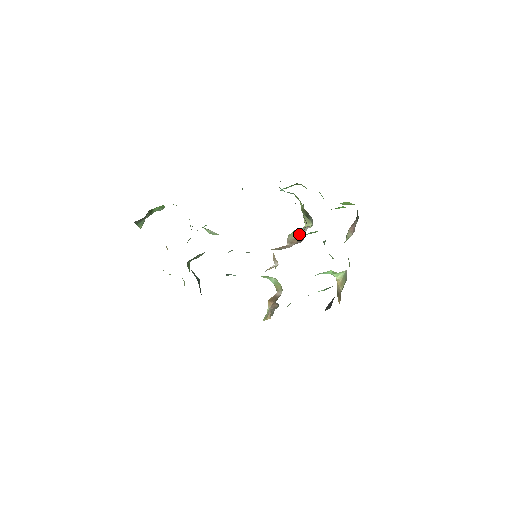
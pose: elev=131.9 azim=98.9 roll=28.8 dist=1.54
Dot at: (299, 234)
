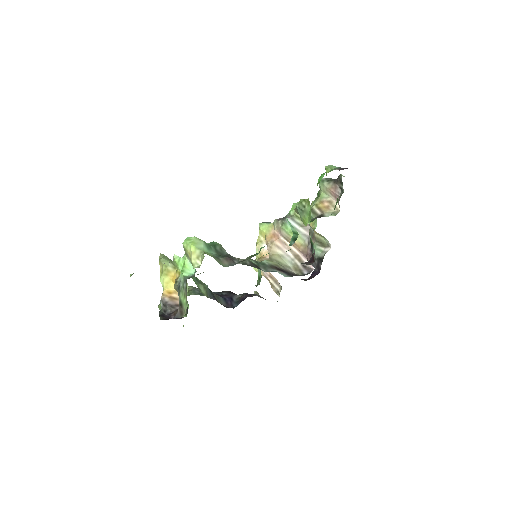
Dot at: occluded
